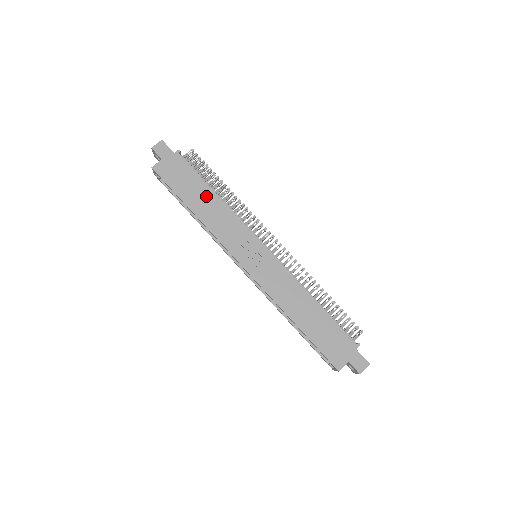
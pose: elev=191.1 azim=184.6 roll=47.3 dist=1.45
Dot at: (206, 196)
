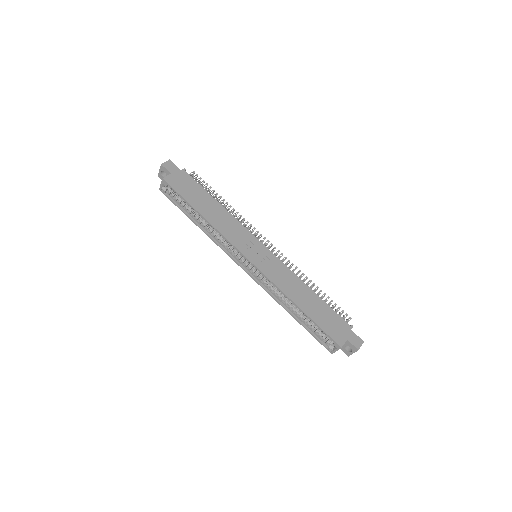
Dot at: (211, 204)
